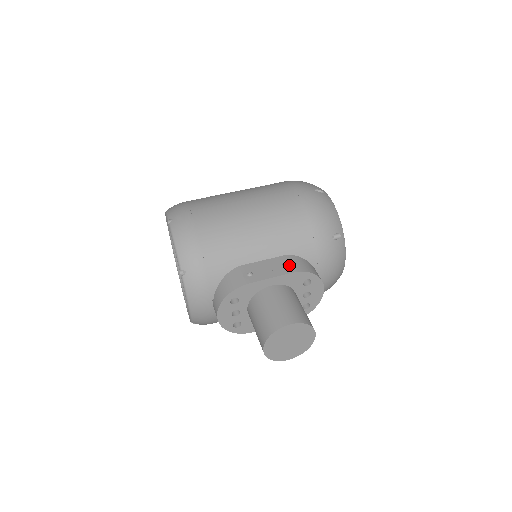
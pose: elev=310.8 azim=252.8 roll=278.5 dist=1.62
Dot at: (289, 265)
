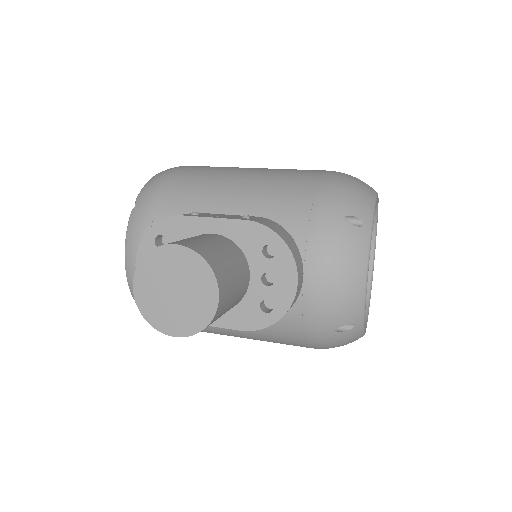
Dot at: (252, 218)
